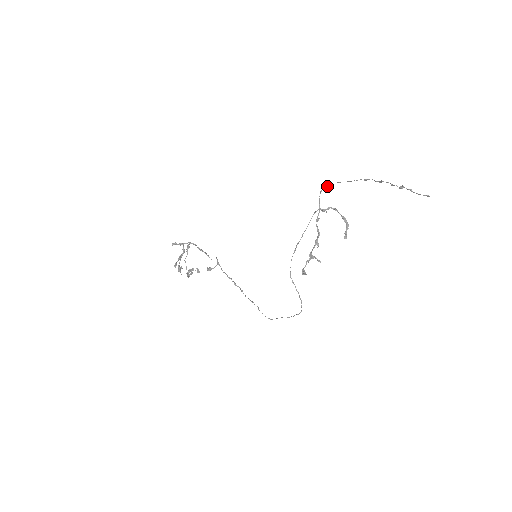
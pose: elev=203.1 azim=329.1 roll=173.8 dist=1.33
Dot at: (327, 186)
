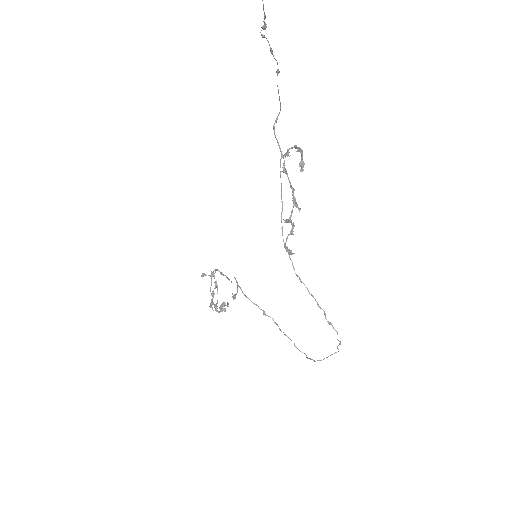
Dot at: (276, 121)
